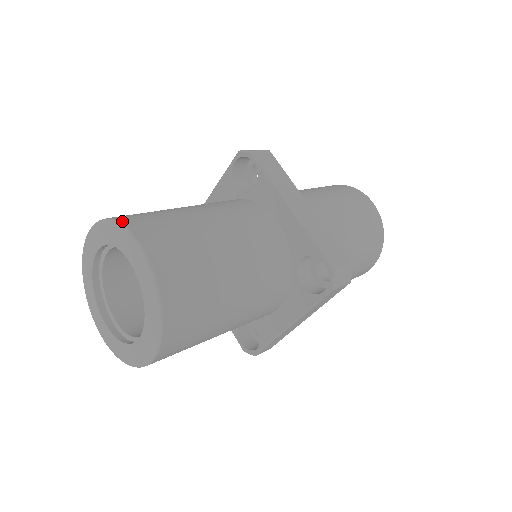
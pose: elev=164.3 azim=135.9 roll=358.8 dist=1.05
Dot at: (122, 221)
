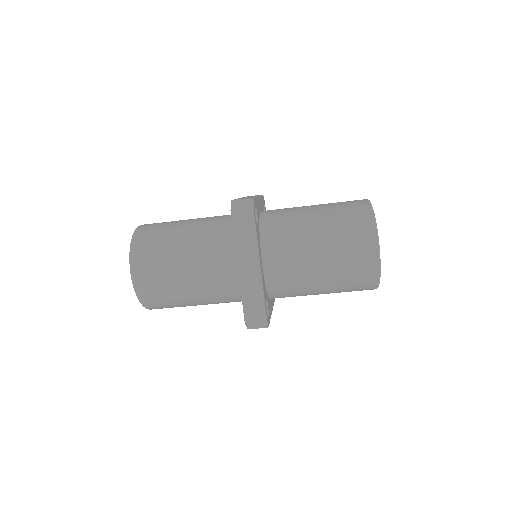
Dot at: occluded
